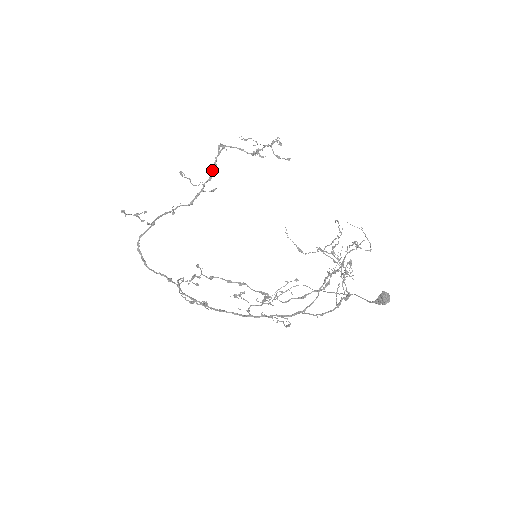
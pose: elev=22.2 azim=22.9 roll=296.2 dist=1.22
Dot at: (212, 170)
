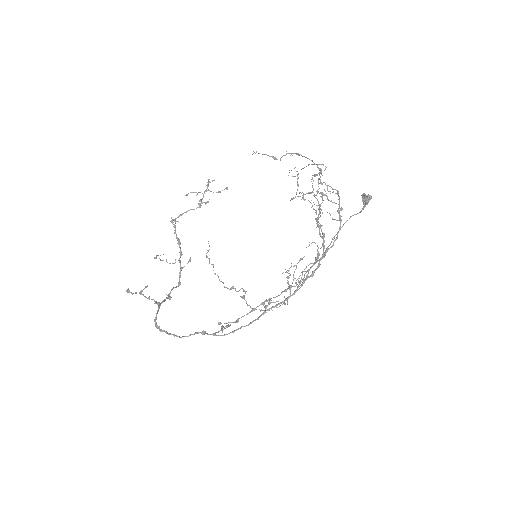
Dot at: (178, 244)
